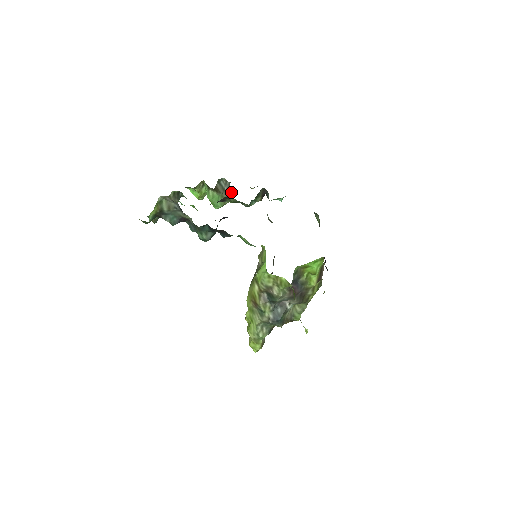
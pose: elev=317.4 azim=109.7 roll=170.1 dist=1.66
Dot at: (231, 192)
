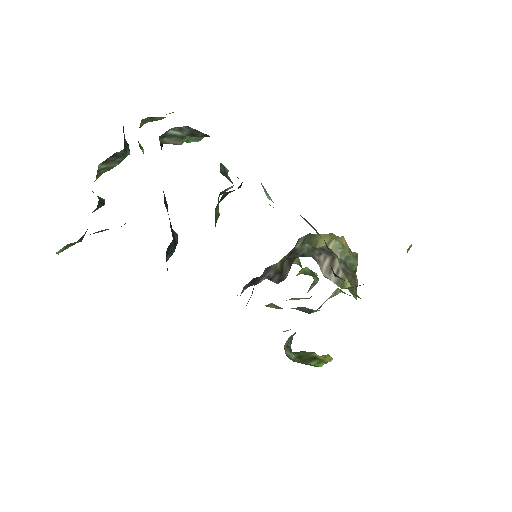
Dot at: (200, 132)
